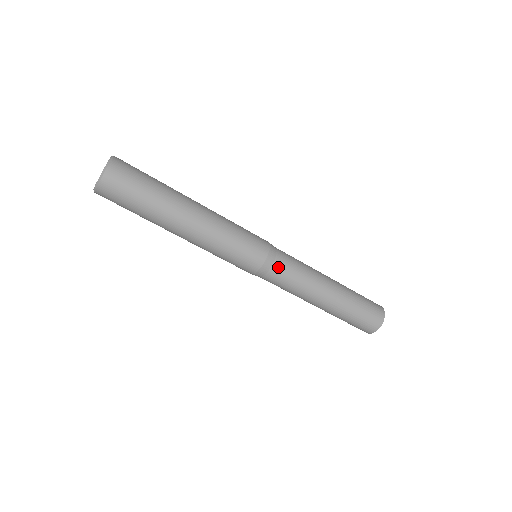
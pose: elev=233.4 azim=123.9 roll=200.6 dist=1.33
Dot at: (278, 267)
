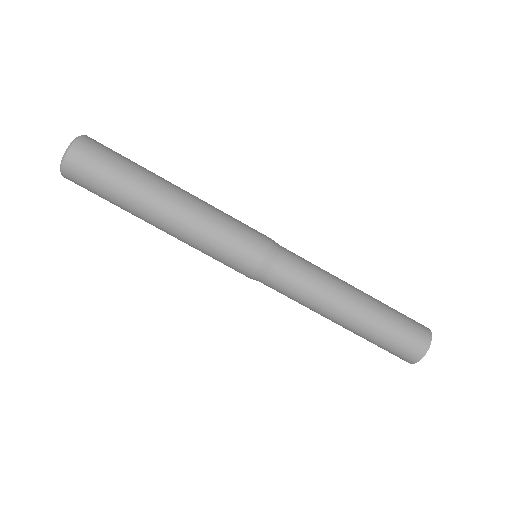
Dot at: (287, 251)
